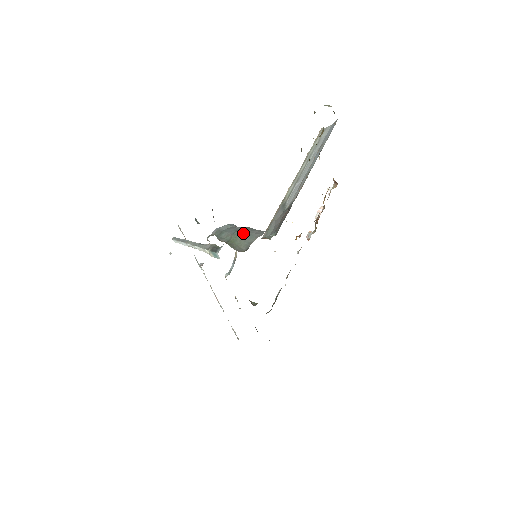
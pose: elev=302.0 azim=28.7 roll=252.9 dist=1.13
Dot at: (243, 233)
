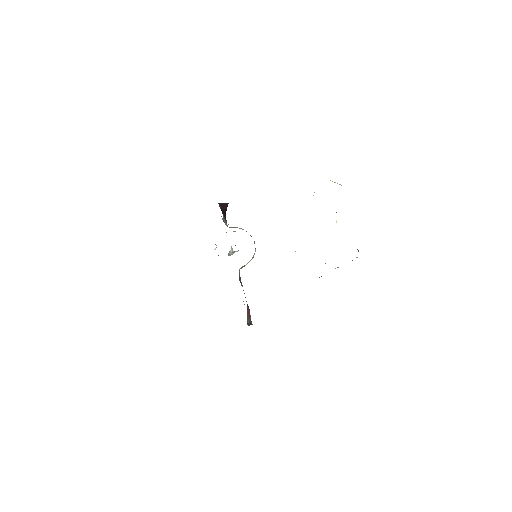
Dot at: occluded
